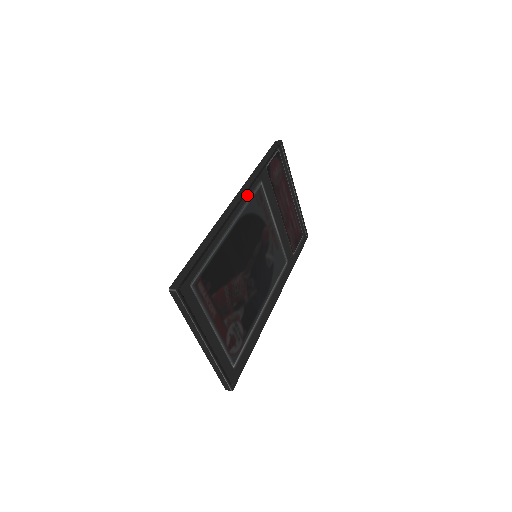
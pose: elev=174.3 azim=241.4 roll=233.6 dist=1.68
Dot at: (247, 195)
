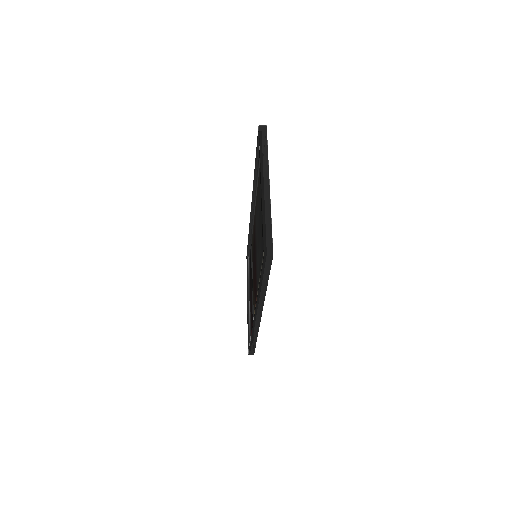
Dot at: occluded
